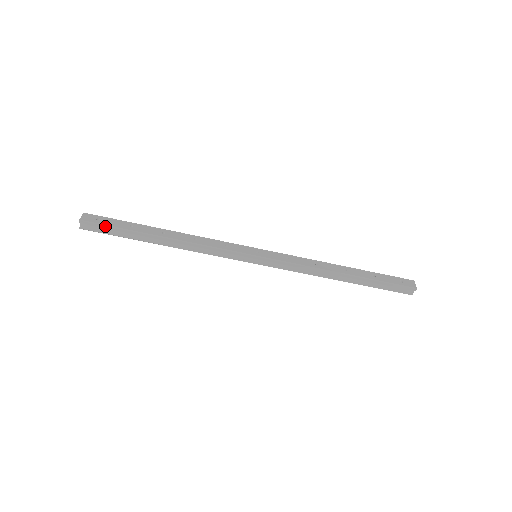
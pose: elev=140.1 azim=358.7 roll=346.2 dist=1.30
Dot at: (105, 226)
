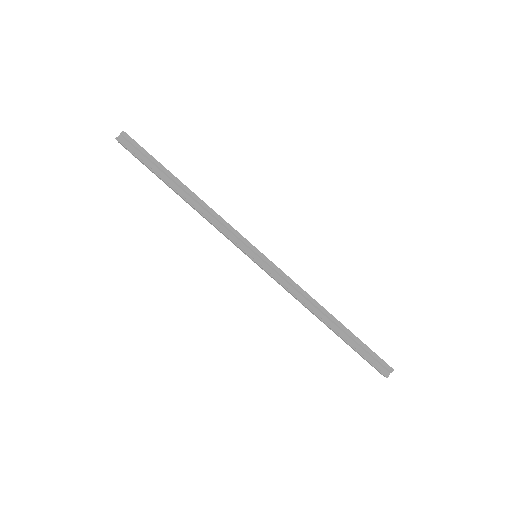
Dot at: (141, 148)
